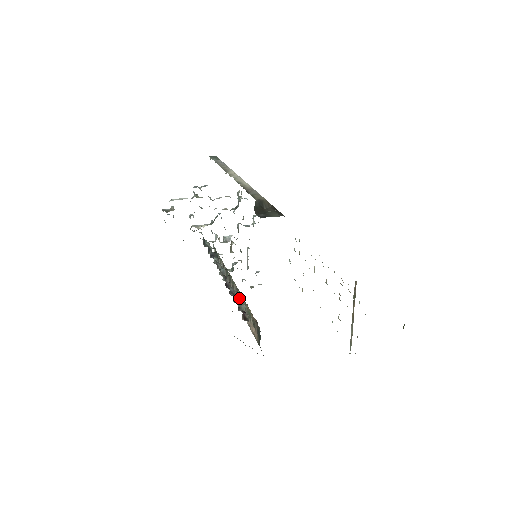
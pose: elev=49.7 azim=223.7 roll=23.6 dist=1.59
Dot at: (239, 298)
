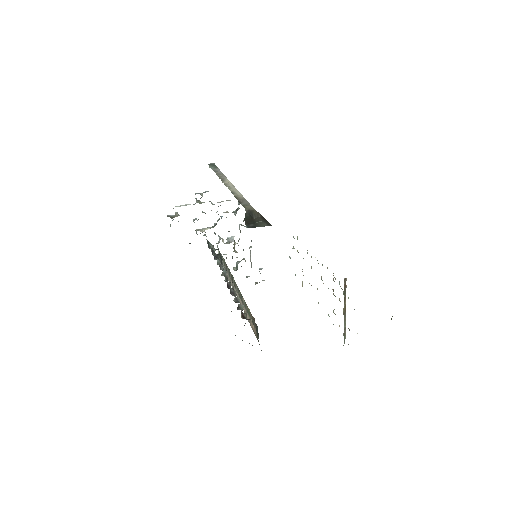
Dot at: (238, 298)
